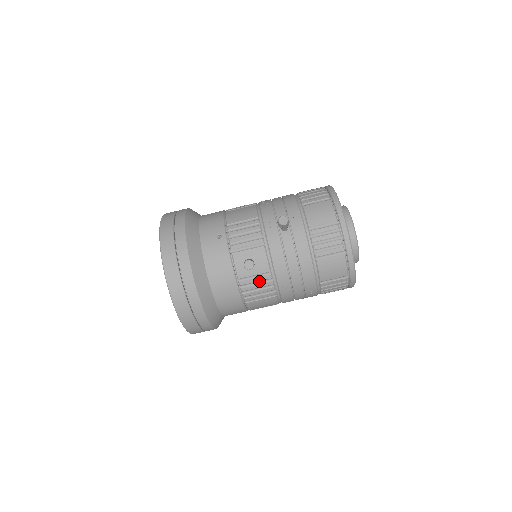
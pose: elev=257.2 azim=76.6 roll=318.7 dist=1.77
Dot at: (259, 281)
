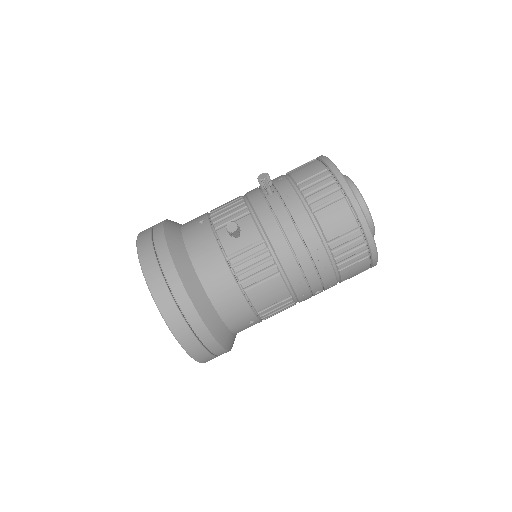
Dot at: (252, 255)
